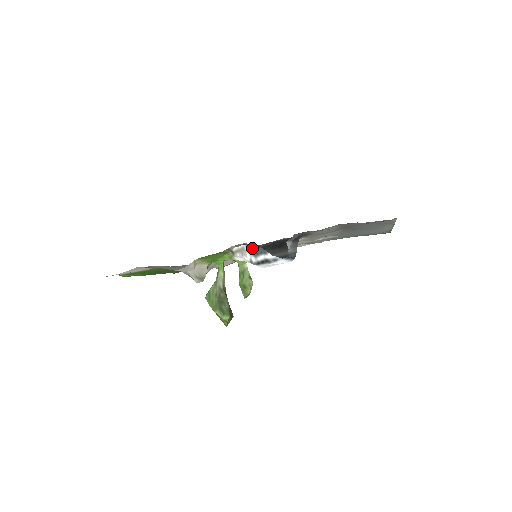
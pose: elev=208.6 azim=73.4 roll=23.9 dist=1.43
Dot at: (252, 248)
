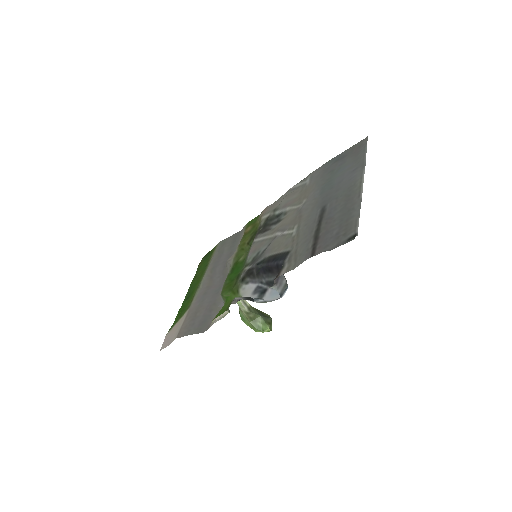
Dot at: (248, 297)
